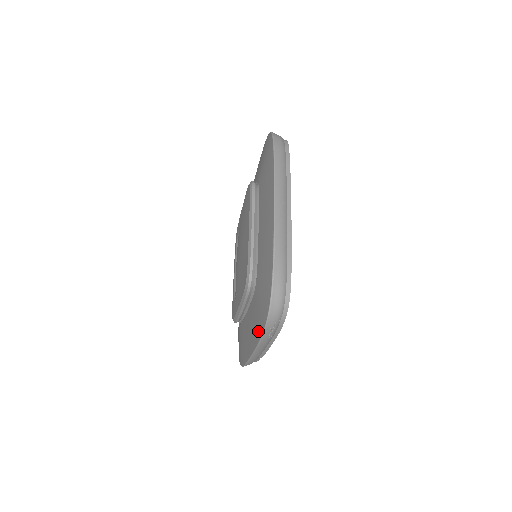
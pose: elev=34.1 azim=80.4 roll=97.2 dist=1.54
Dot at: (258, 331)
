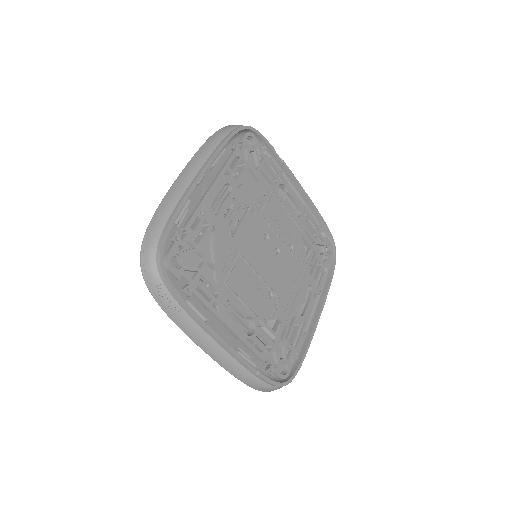
Dot at: occluded
